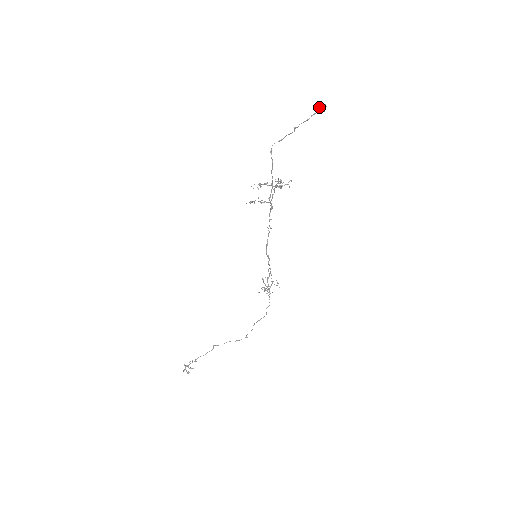
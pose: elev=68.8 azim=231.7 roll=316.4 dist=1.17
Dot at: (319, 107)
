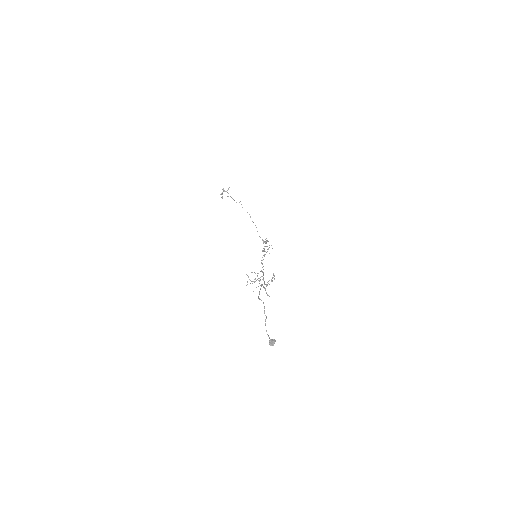
Dot at: occluded
